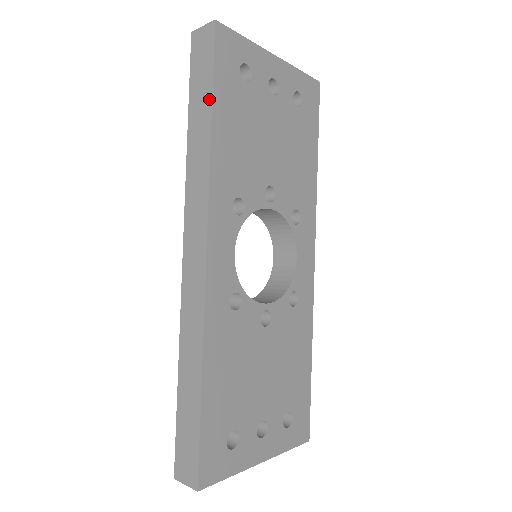
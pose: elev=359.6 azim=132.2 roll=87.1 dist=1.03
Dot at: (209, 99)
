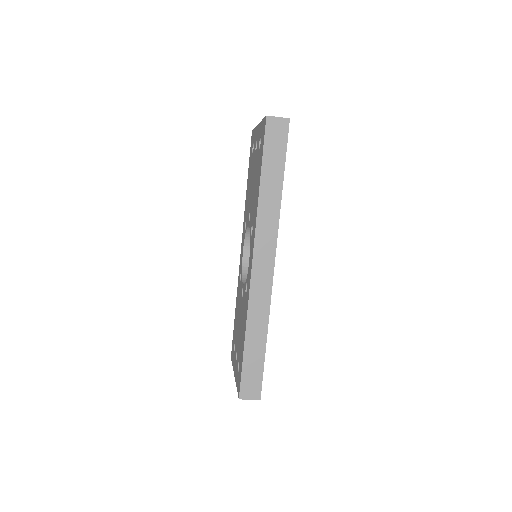
Dot at: (282, 170)
